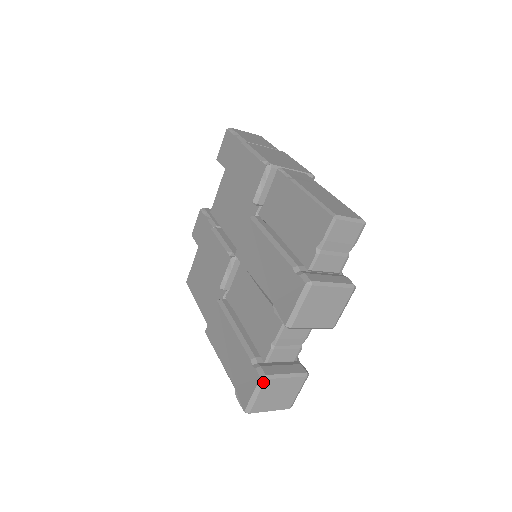
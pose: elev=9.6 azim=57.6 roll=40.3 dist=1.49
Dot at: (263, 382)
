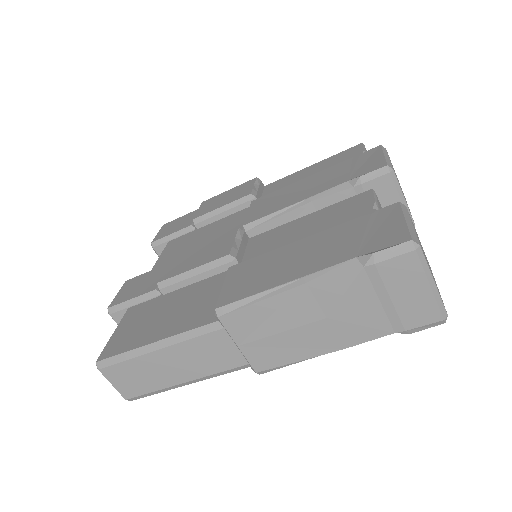
Dot at: (406, 208)
